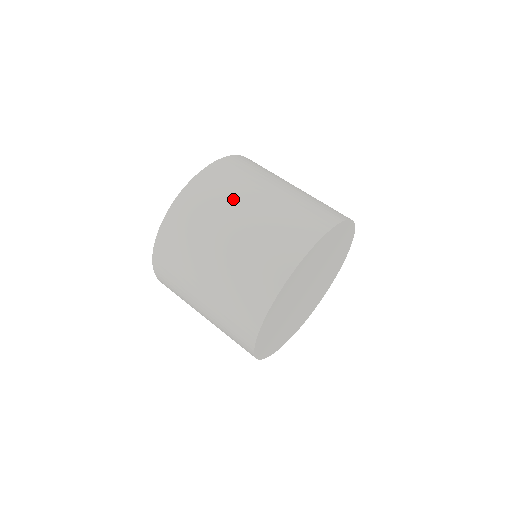
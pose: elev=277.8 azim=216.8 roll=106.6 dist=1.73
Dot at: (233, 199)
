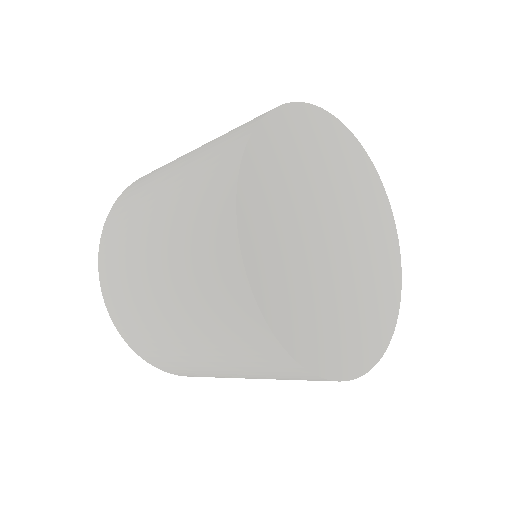
Dot at: occluded
